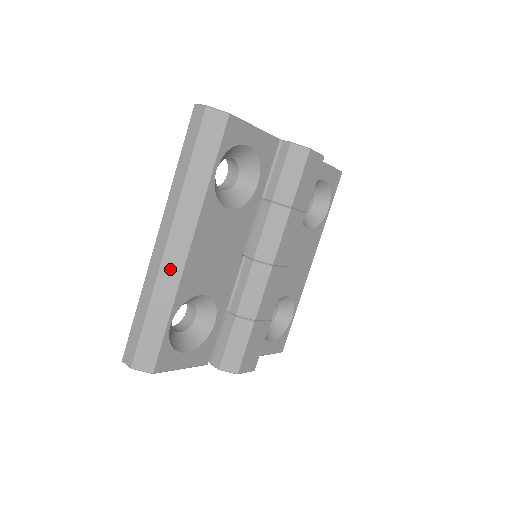
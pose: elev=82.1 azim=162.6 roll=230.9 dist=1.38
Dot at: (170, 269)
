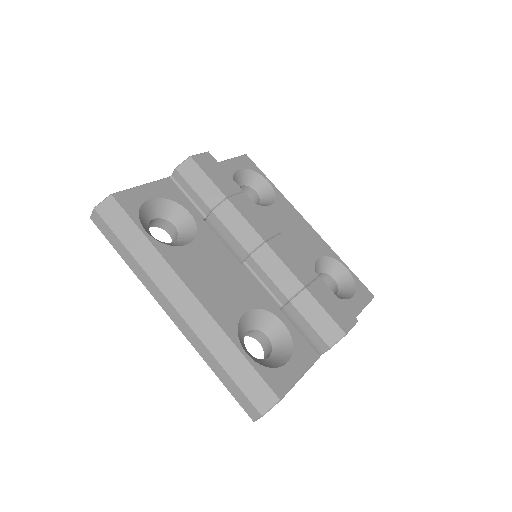
Dot at: (197, 320)
